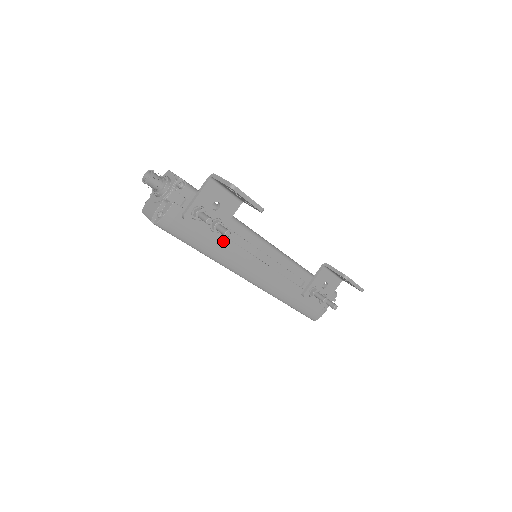
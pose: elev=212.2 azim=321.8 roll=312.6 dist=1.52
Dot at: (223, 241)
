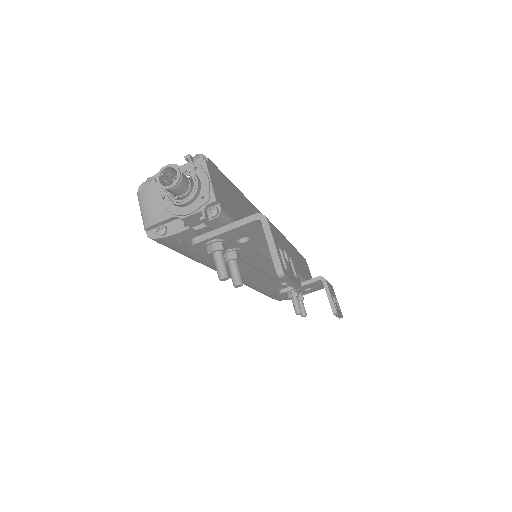
Dot at: occluded
